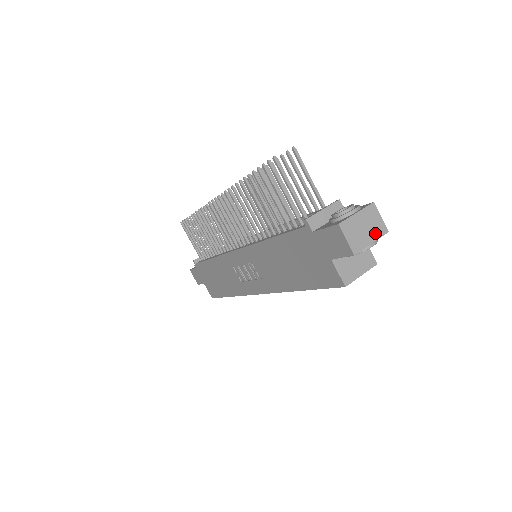
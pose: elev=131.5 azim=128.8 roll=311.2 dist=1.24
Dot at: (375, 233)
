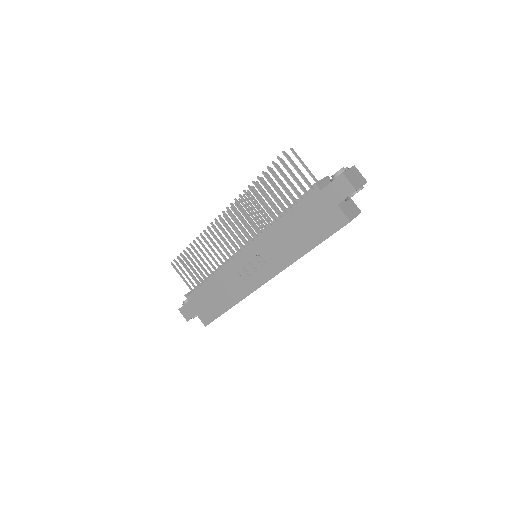
Dot at: (361, 181)
